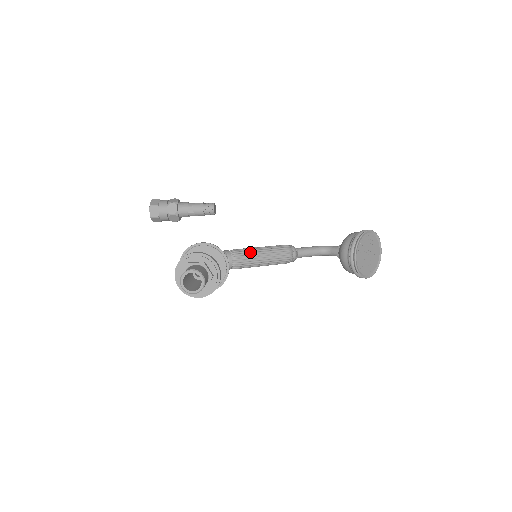
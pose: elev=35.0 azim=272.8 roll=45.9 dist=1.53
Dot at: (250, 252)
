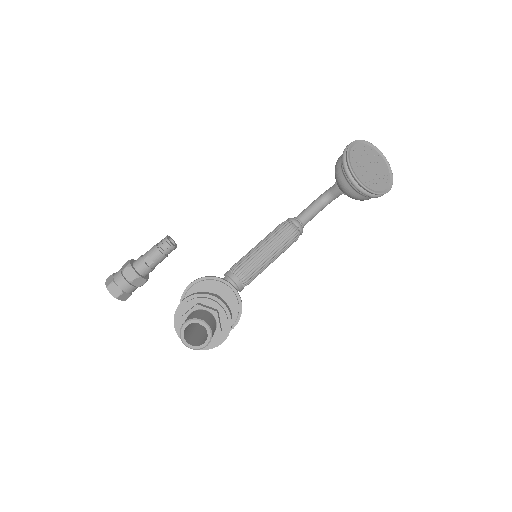
Dot at: (250, 256)
